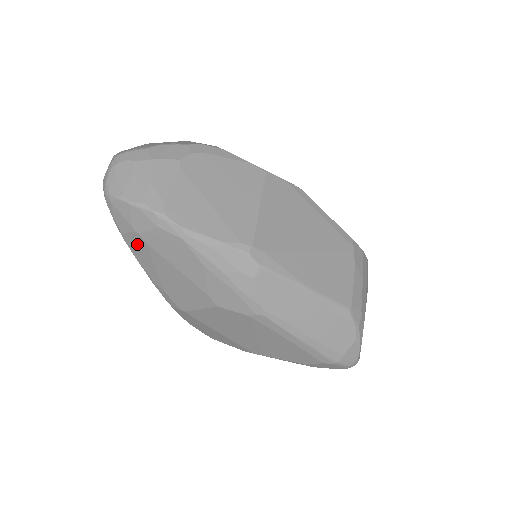
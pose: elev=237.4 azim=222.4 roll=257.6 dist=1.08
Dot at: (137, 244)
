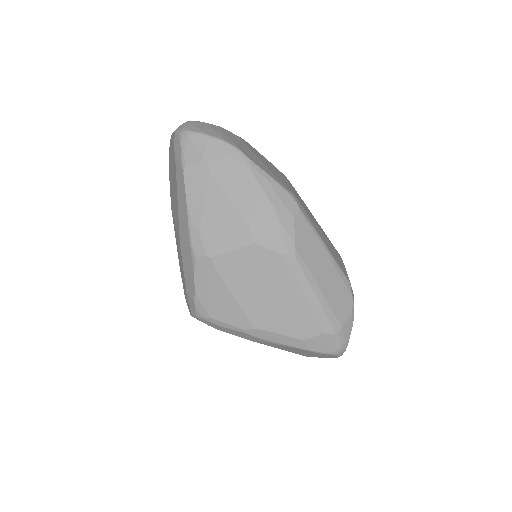
Dot at: (198, 175)
